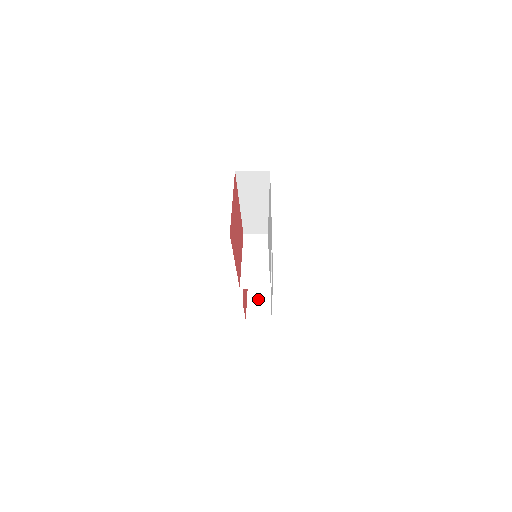
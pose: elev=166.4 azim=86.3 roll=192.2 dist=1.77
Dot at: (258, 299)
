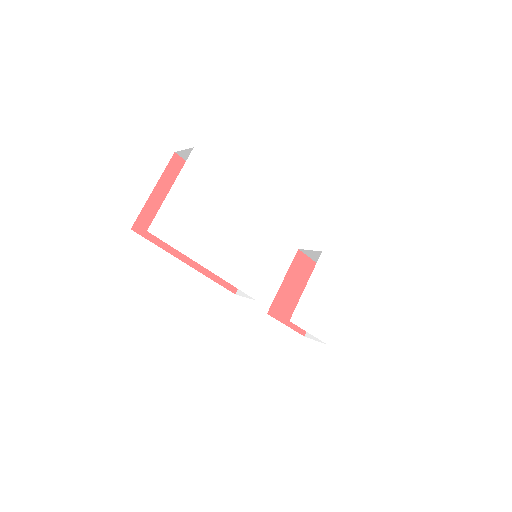
Dot at: occluded
